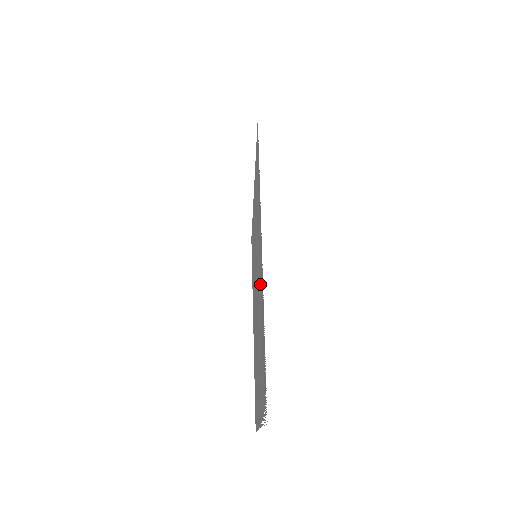
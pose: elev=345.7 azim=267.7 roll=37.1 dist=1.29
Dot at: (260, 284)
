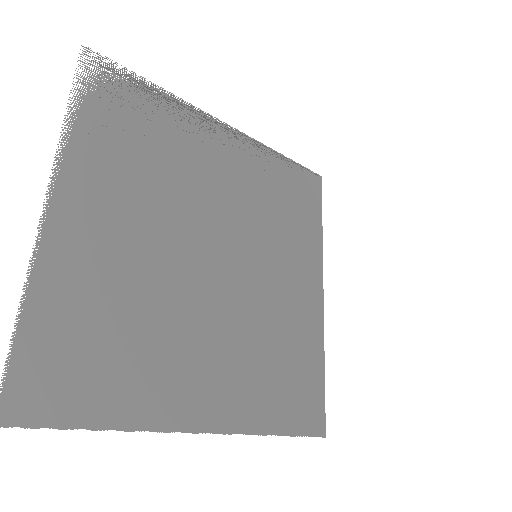
Dot at: (207, 154)
